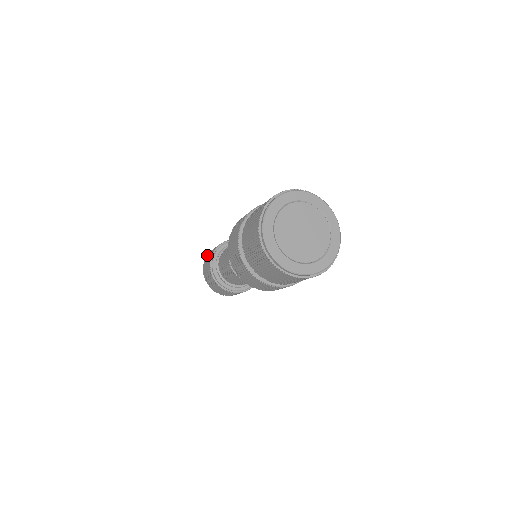
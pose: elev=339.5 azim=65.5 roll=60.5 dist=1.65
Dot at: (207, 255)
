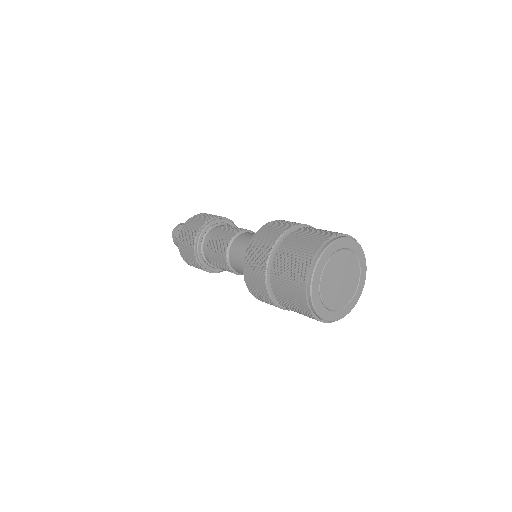
Dot at: (189, 220)
